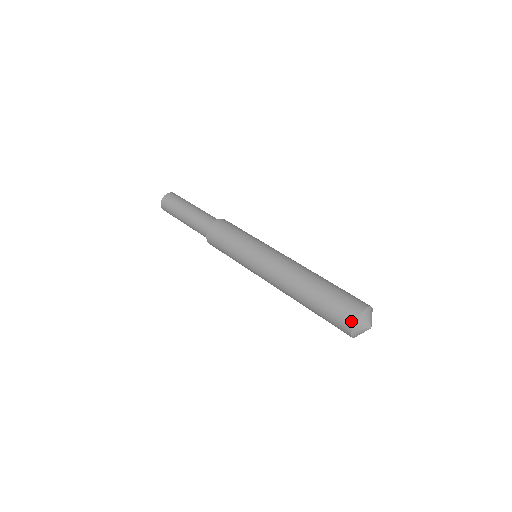
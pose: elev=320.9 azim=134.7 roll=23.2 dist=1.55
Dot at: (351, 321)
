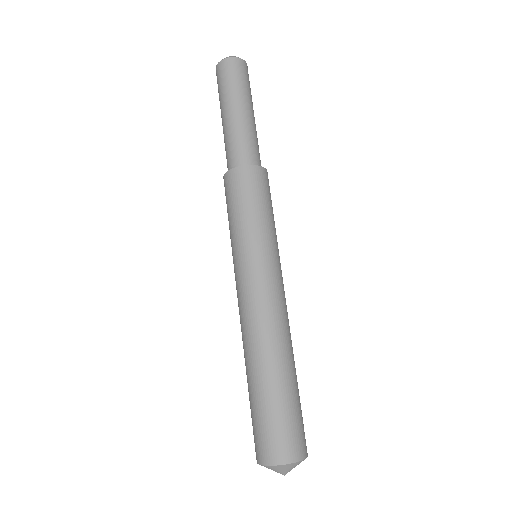
Dot at: (262, 459)
